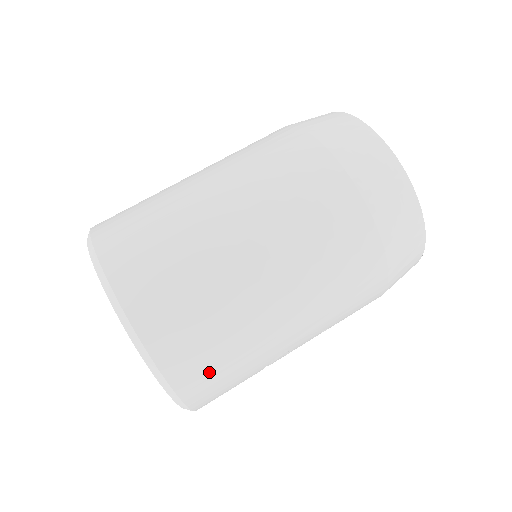
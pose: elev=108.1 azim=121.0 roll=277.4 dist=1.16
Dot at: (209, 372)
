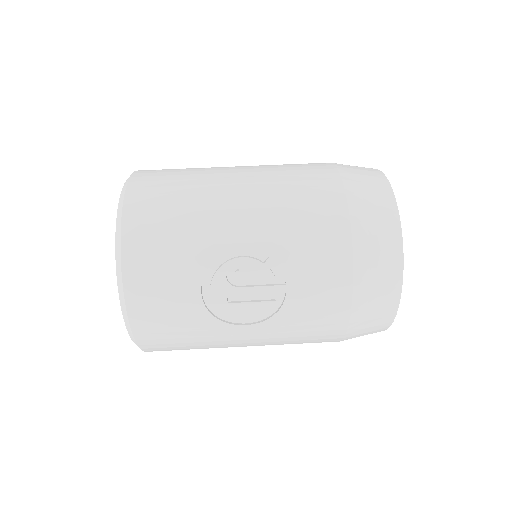
Dot at: (156, 218)
